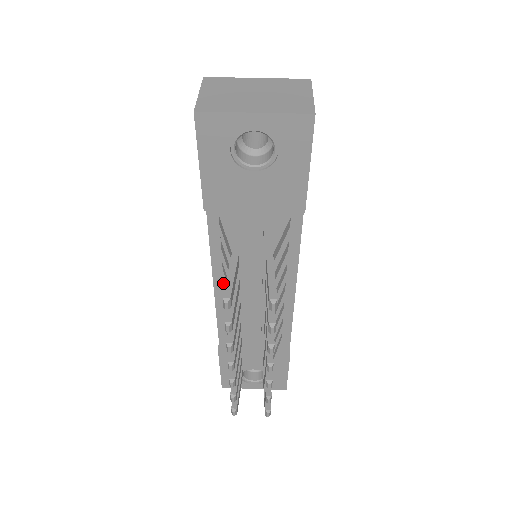
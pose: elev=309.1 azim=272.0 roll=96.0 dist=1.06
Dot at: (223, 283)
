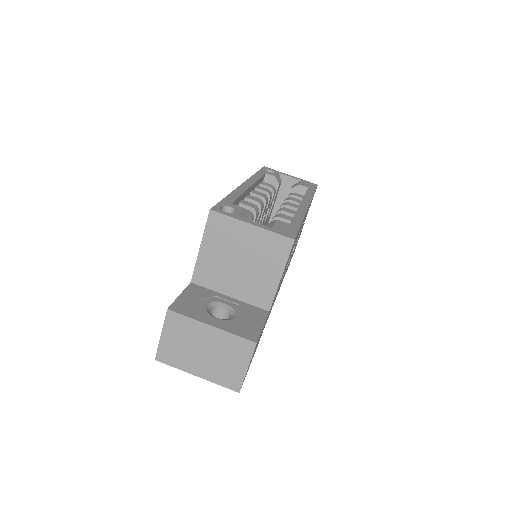
Dot at: occluded
